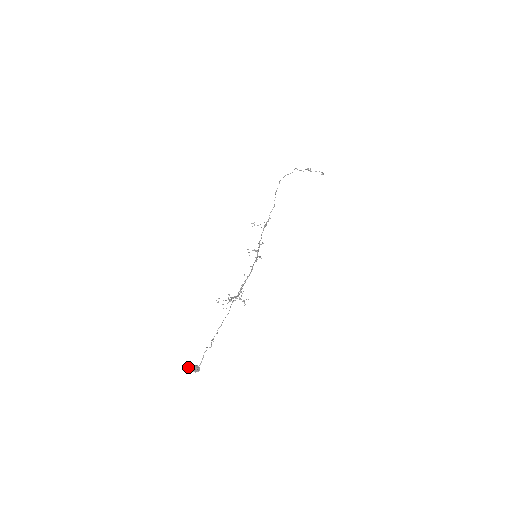
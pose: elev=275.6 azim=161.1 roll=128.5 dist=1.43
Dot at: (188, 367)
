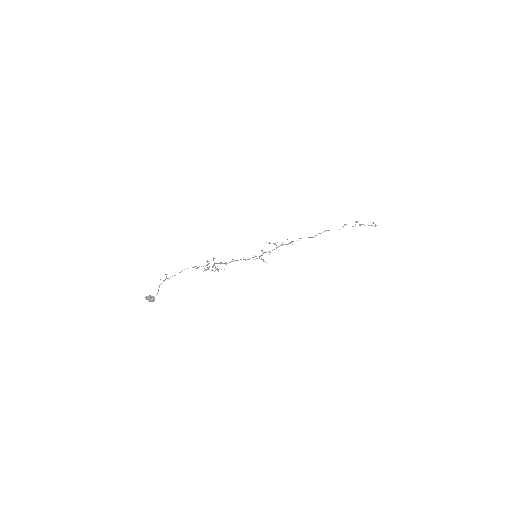
Dot at: occluded
